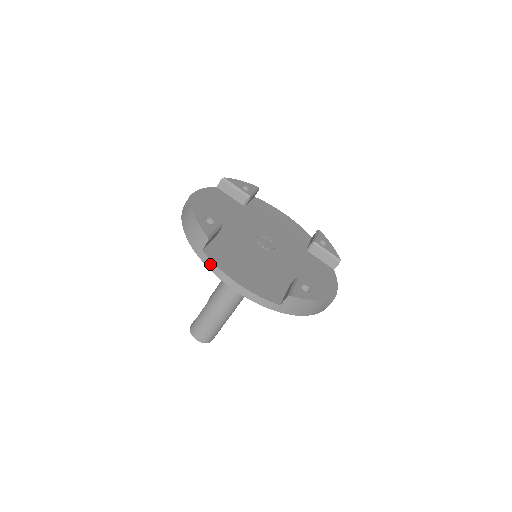
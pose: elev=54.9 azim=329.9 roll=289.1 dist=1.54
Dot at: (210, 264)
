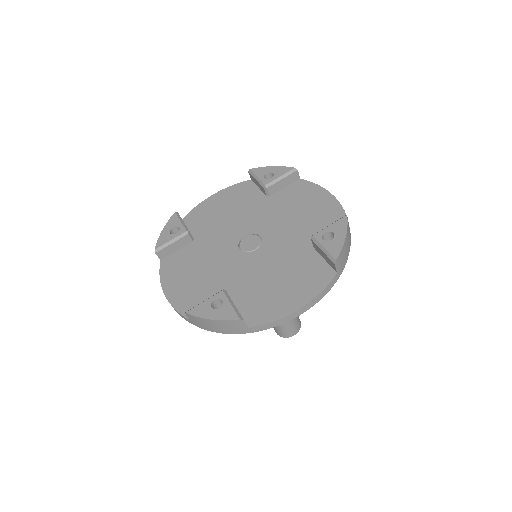
Dot at: (161, 274)
